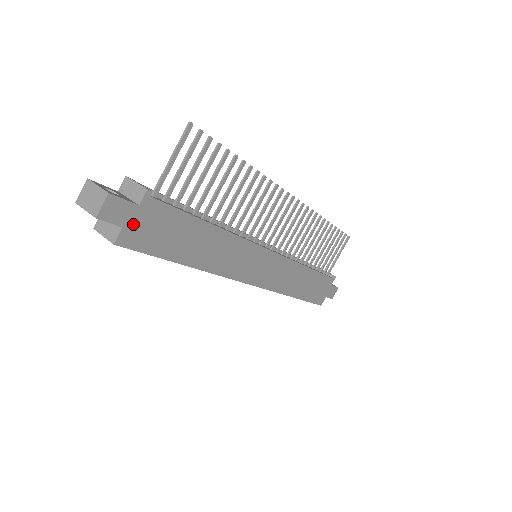
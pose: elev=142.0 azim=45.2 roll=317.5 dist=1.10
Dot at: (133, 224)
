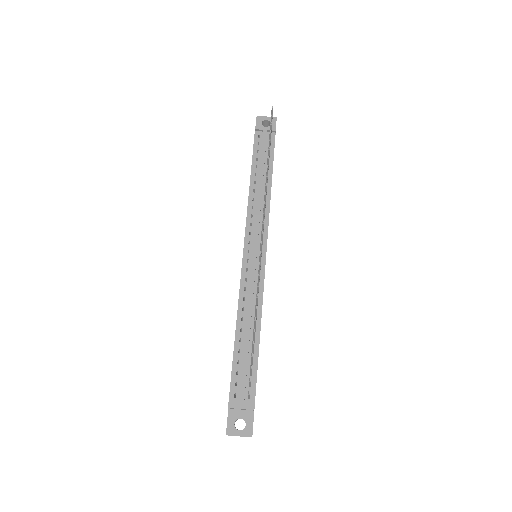
Dot at: occluded
